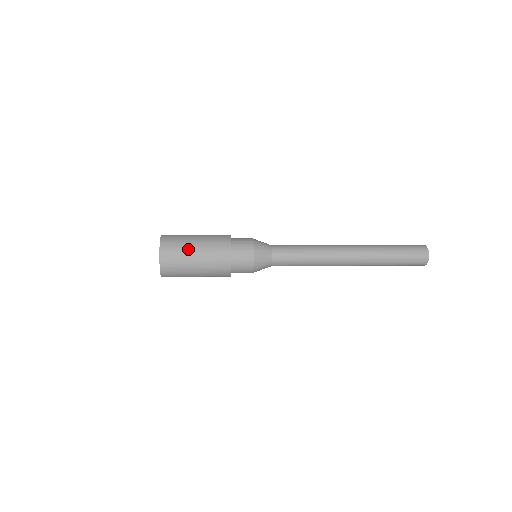
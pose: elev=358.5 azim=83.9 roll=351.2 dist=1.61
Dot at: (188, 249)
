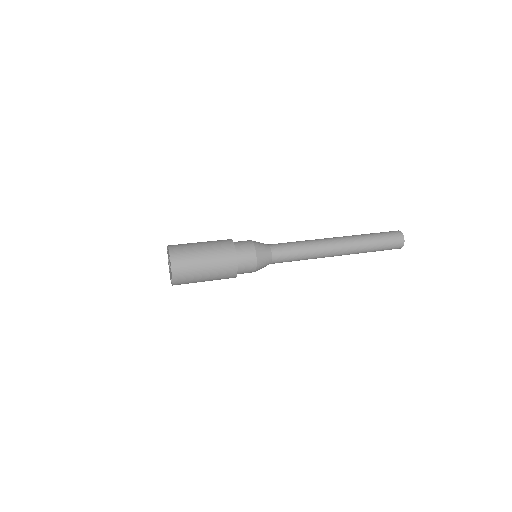
Dot at: (197, 256)
